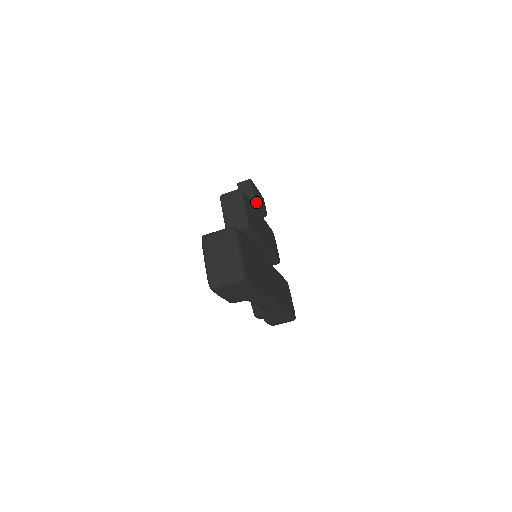
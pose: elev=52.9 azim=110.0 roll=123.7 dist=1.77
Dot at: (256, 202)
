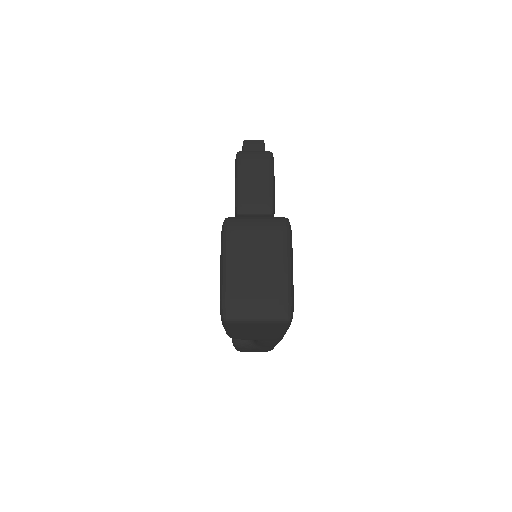
Dot at: occluded
